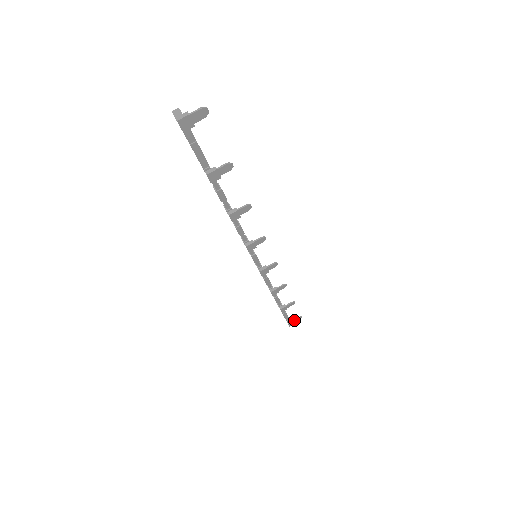
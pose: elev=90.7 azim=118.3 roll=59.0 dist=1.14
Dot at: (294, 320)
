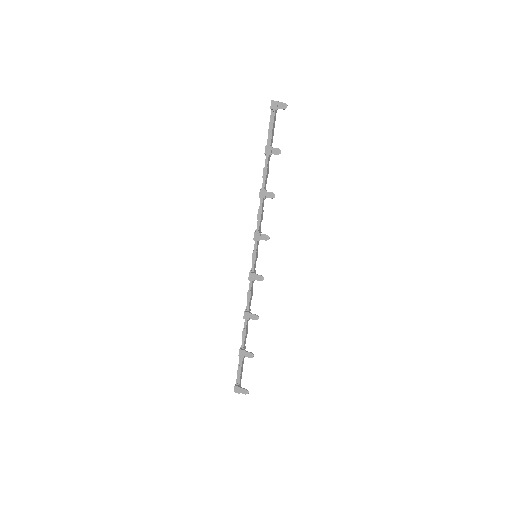
Dot at: (241, 388)
